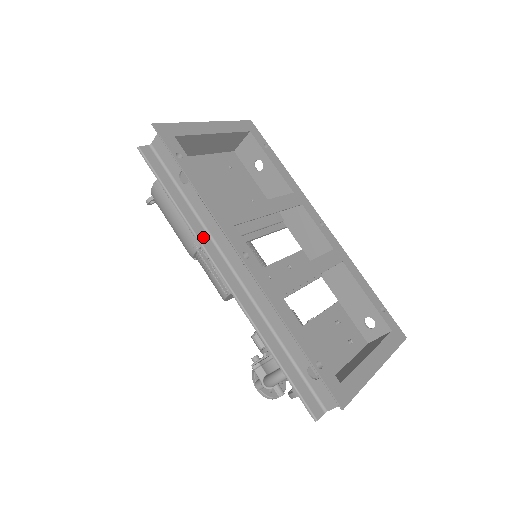
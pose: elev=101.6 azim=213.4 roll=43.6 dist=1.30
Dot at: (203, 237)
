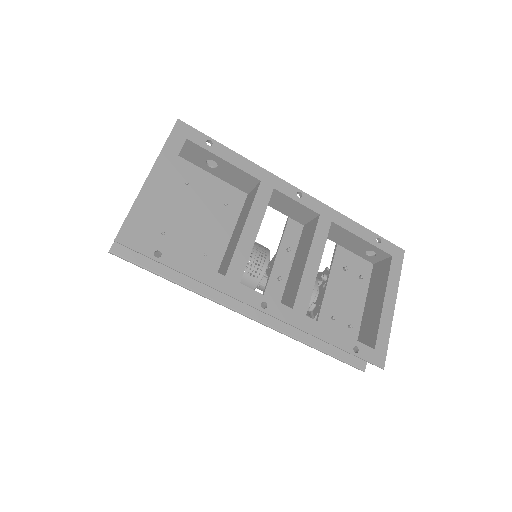
Dot at: (215, 295)
